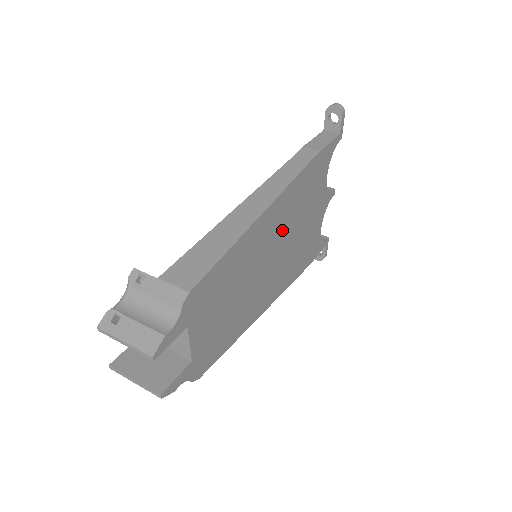
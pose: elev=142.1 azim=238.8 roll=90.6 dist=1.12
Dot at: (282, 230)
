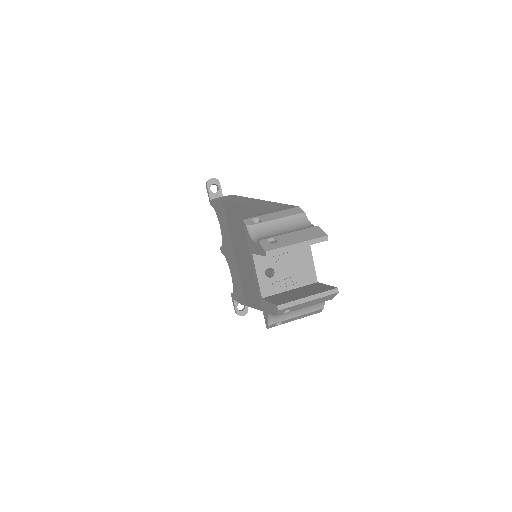
Dot at: occluded
